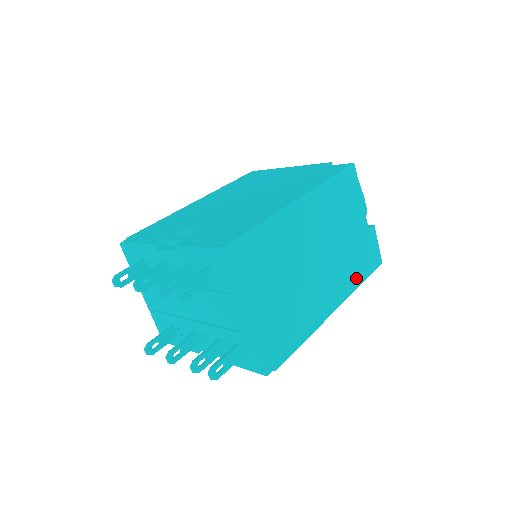
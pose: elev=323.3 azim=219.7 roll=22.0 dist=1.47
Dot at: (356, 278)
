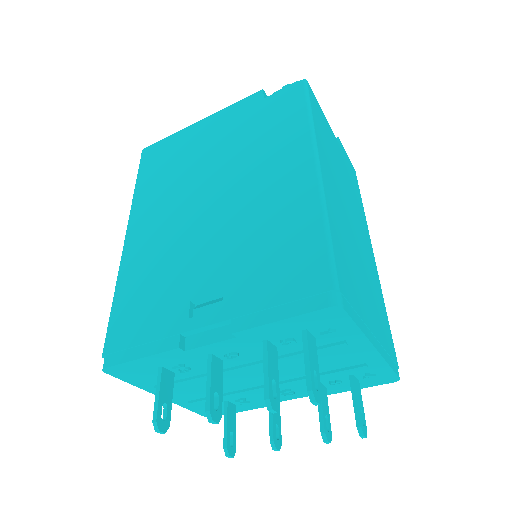
Dot at: (361, 207)
